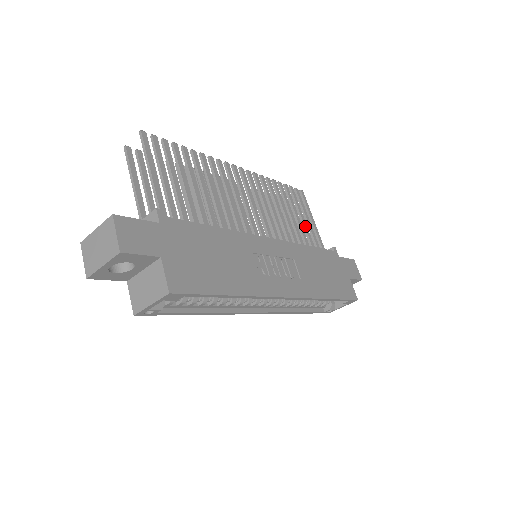
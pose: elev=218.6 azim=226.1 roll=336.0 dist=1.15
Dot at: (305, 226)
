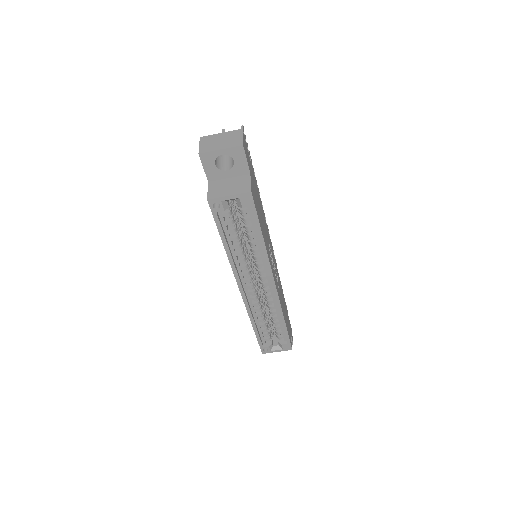
Dot at: occluded
